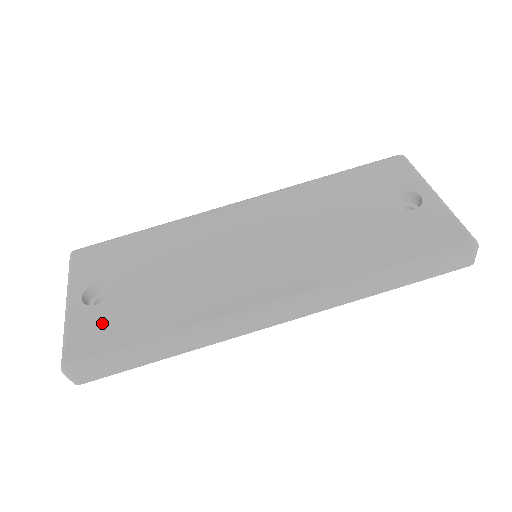
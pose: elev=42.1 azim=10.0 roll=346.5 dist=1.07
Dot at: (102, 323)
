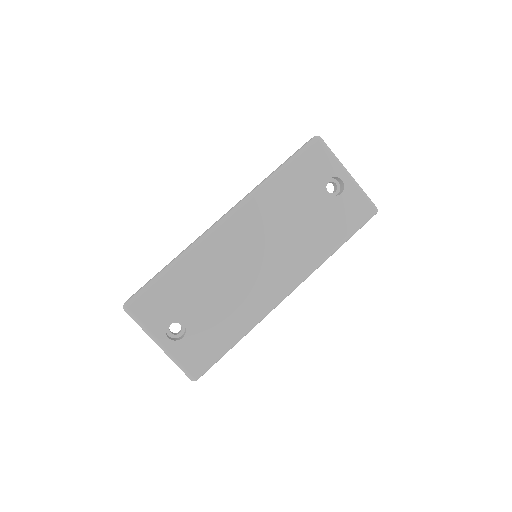
Dot at: (197, 347)
